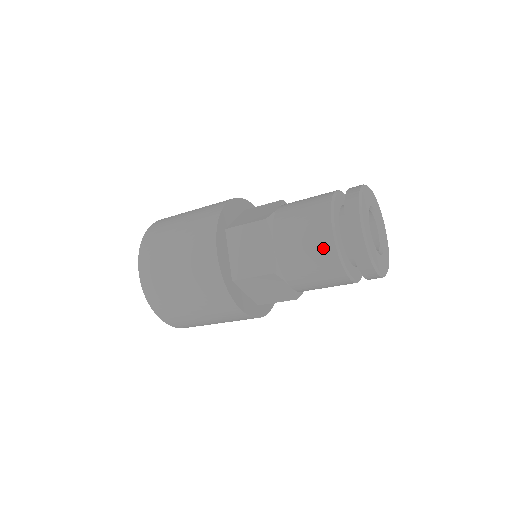
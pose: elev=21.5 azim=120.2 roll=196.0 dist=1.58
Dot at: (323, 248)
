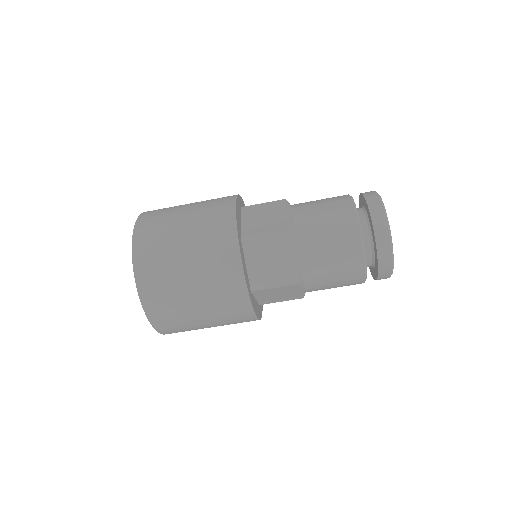
Dot at: (351, 260)
